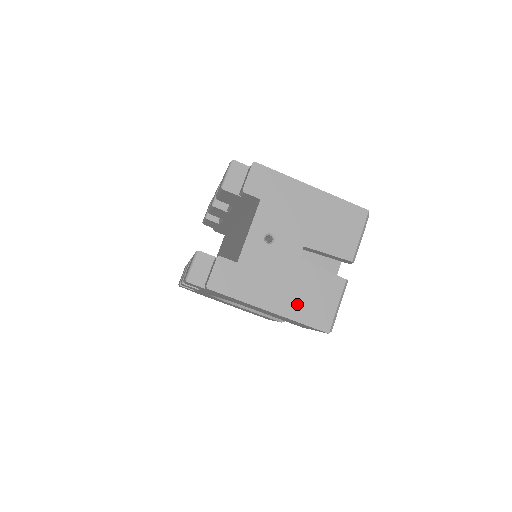
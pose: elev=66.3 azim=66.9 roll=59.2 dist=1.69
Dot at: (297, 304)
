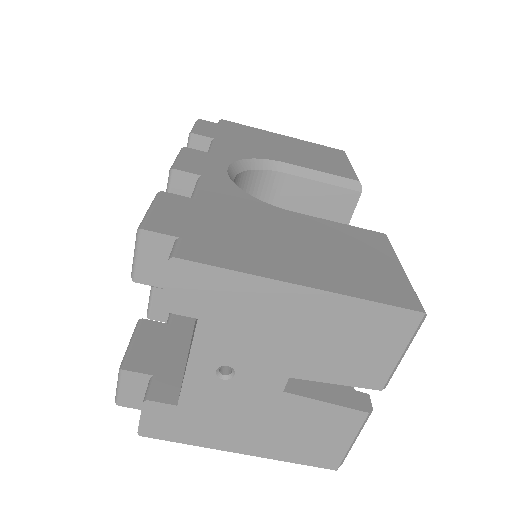
Dot at: (284, 444)
